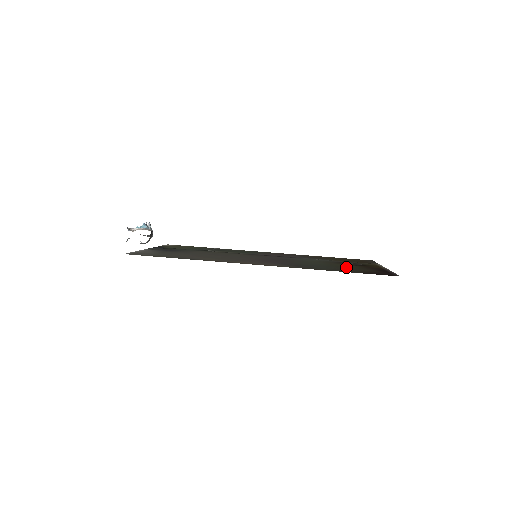
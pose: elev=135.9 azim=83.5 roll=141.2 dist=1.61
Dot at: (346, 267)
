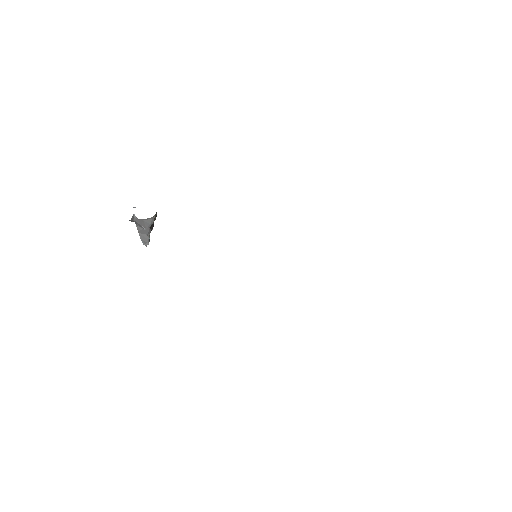
Dot at: occluded
